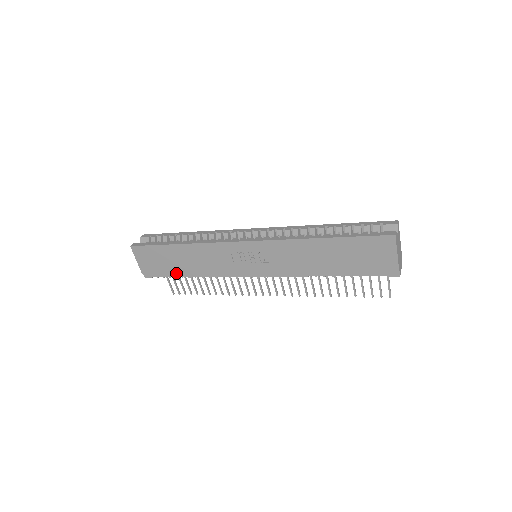
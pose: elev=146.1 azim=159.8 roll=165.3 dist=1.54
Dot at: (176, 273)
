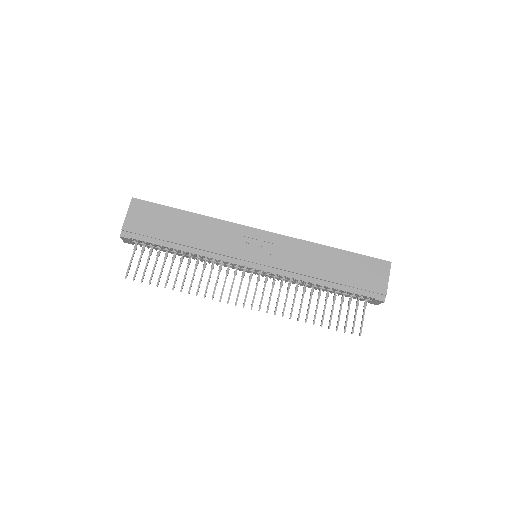
Dot at: (166, 240)
